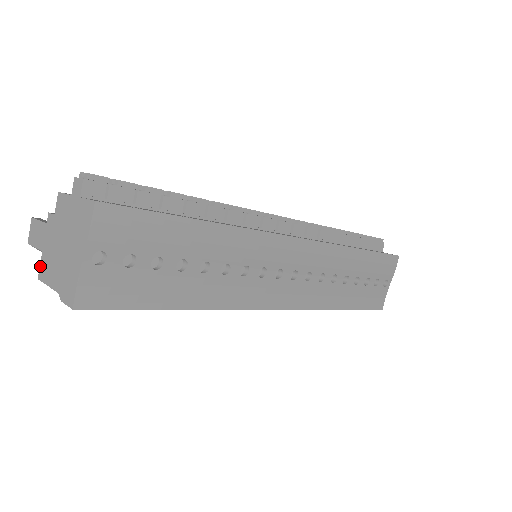
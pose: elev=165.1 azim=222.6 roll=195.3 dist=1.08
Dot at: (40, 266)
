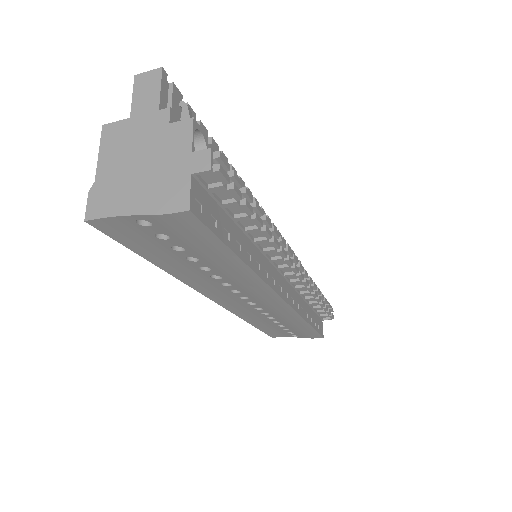
Dot at: (115, 123)
